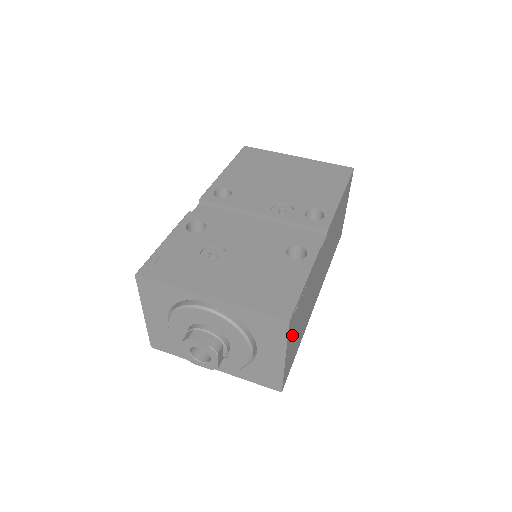
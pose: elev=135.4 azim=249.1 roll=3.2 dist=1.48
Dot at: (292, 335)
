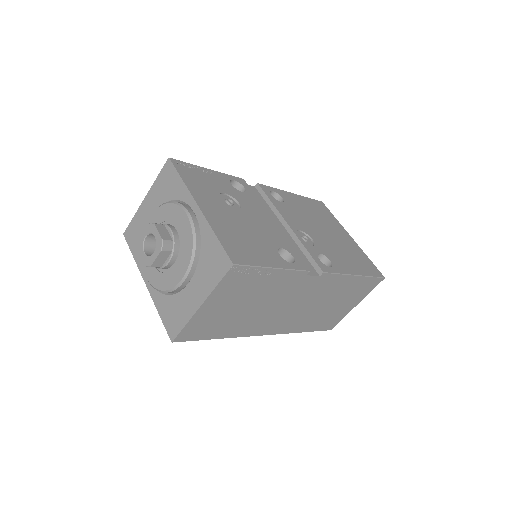
Dot at: (224, 296)
